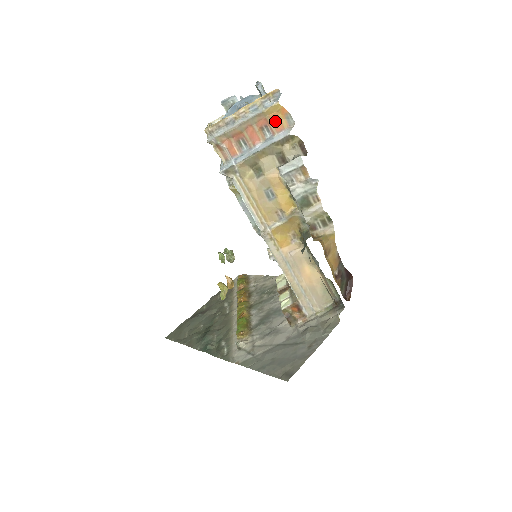
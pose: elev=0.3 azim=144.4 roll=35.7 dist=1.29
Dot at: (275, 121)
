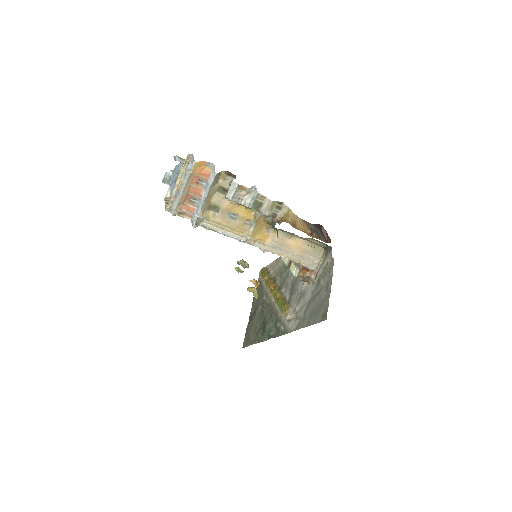
Dot at: (202, 173)
